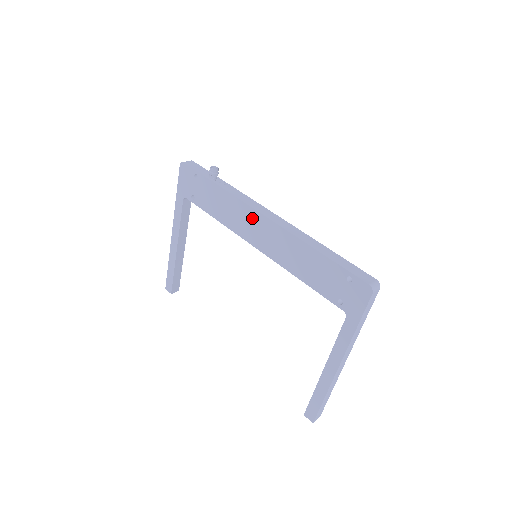
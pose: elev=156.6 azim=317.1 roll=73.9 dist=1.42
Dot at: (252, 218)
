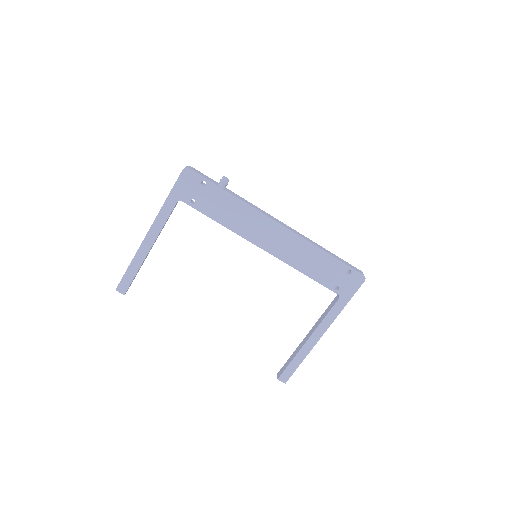
Dot at: (266, 225)
